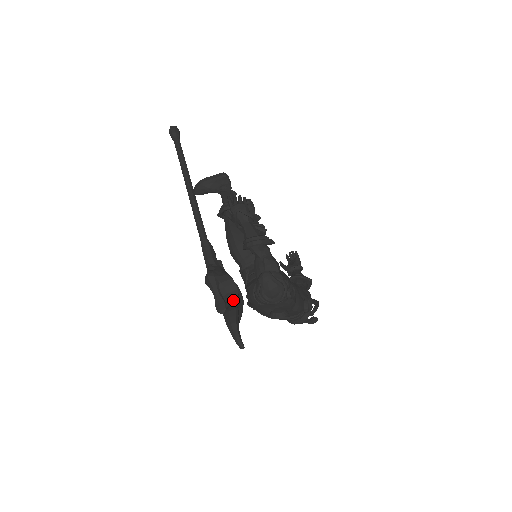
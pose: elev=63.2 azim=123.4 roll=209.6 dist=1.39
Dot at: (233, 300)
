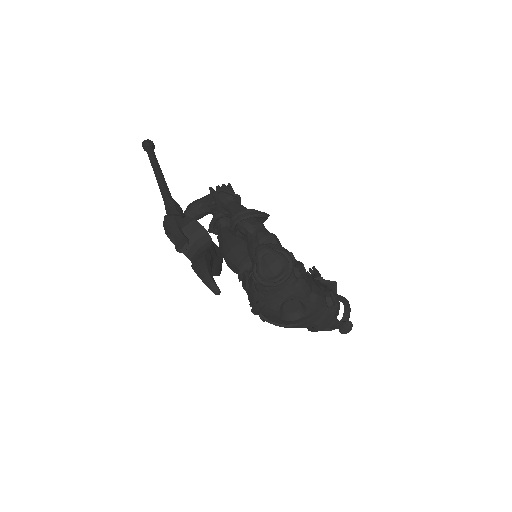
Dot at: (205, 250)
